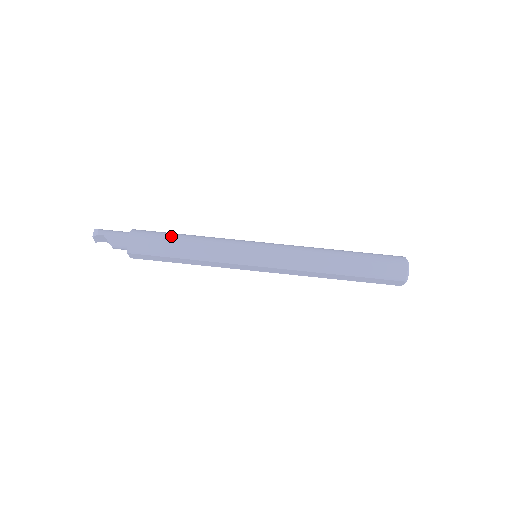
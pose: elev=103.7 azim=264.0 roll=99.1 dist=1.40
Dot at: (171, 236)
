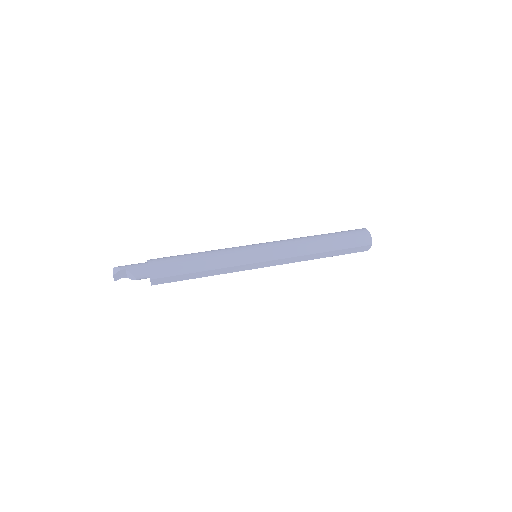
Dot at: (184, 256)
